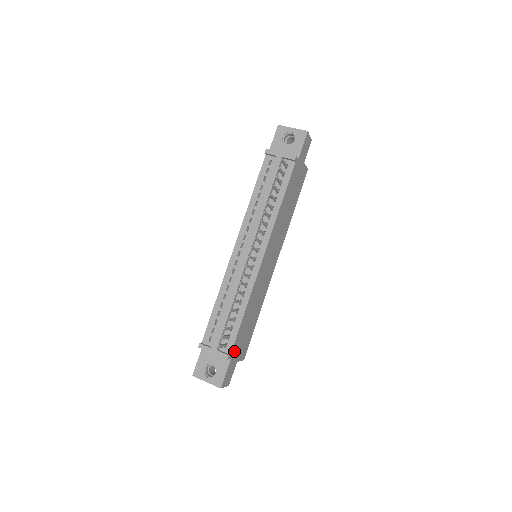
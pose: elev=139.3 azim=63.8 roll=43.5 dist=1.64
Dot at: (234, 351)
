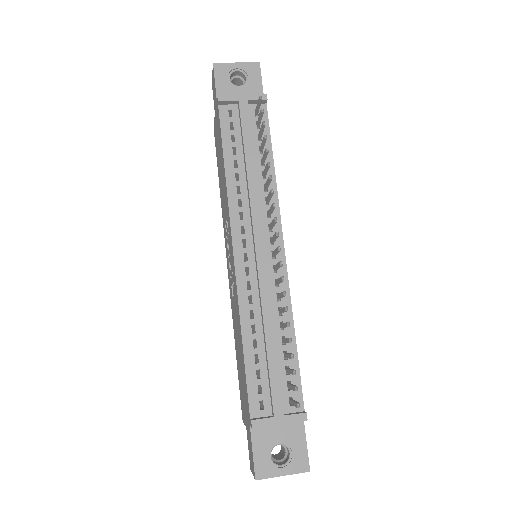
Dot at: occluded
